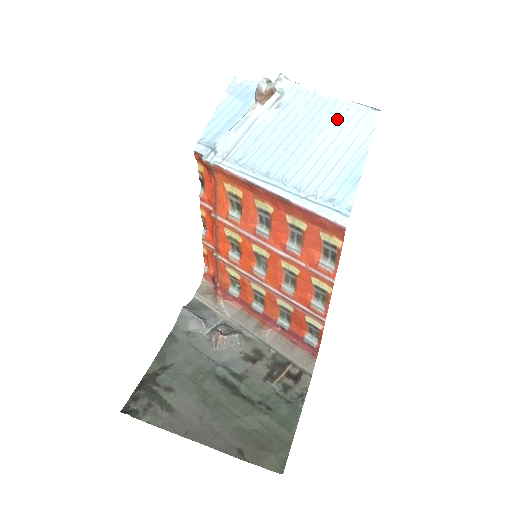
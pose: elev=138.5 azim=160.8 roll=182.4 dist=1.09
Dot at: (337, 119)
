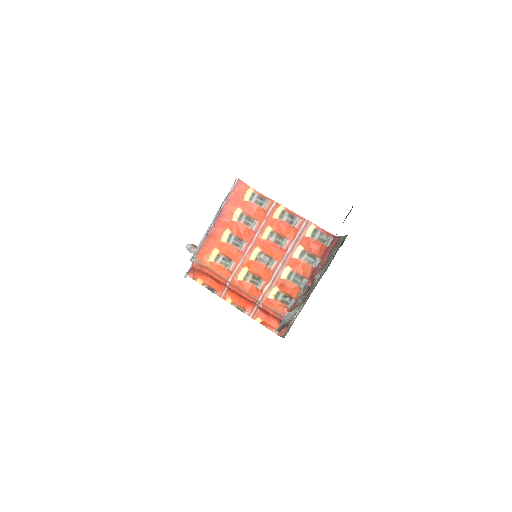
Dot at: occluded
